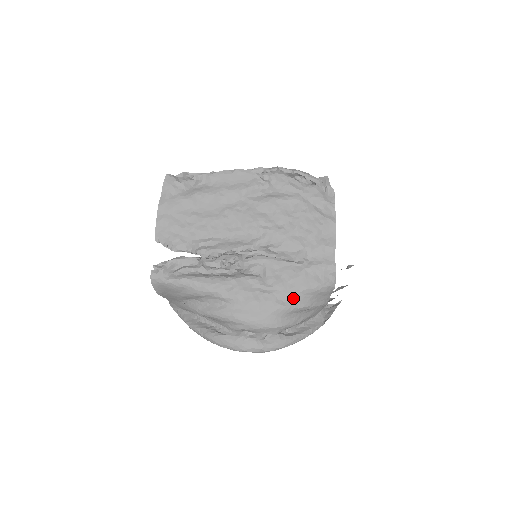
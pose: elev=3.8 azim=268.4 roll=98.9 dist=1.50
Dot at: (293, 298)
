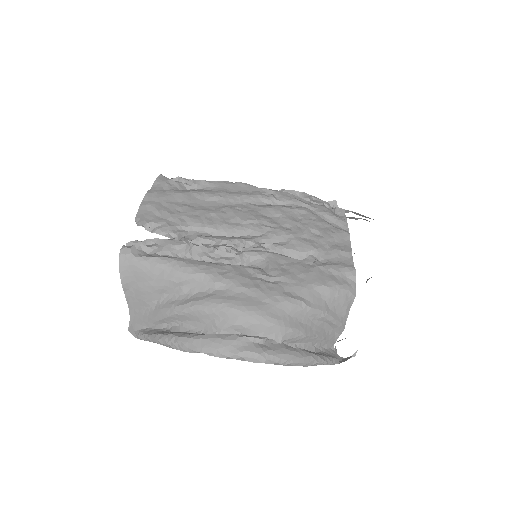
Dot at: (305, 293)
